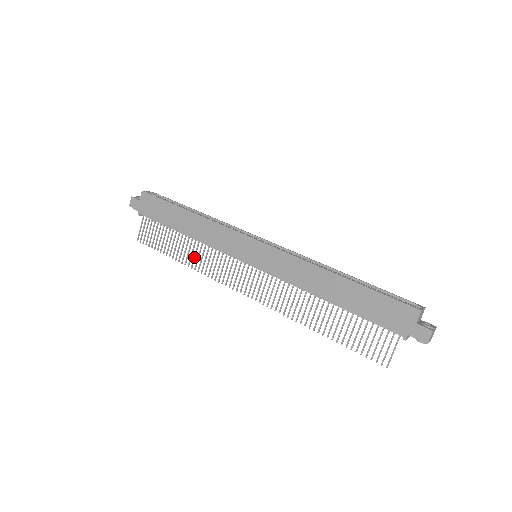
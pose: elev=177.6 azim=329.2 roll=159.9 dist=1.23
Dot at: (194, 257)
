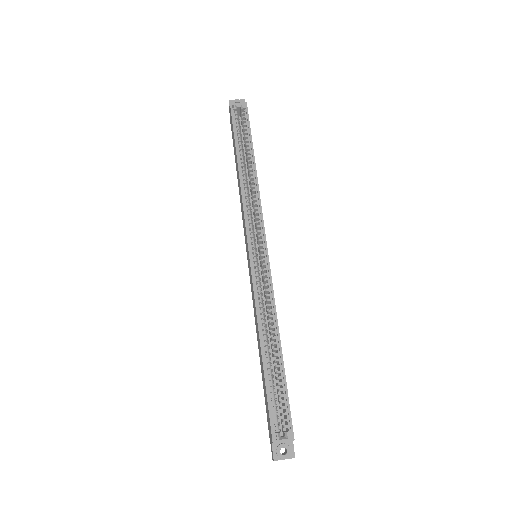
Dot at: occluded
